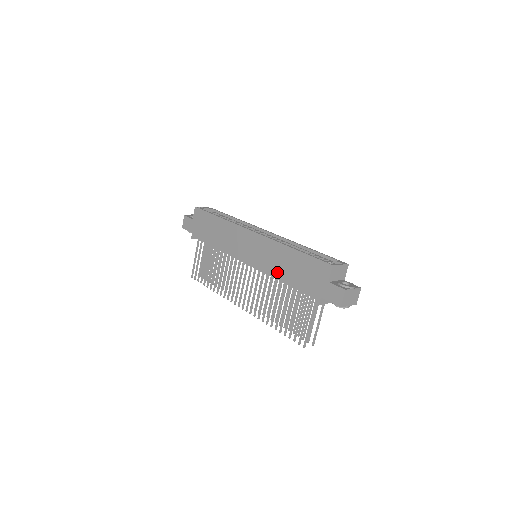
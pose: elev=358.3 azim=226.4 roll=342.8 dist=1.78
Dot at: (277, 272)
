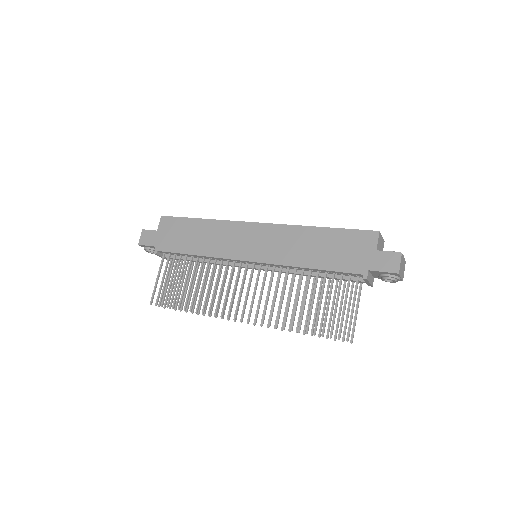
Dot at: (299, 258)
